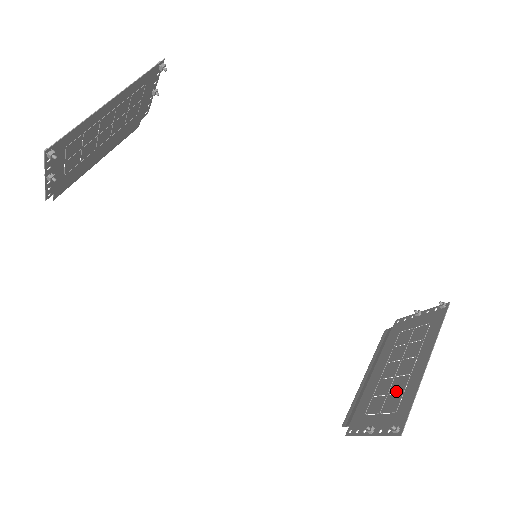
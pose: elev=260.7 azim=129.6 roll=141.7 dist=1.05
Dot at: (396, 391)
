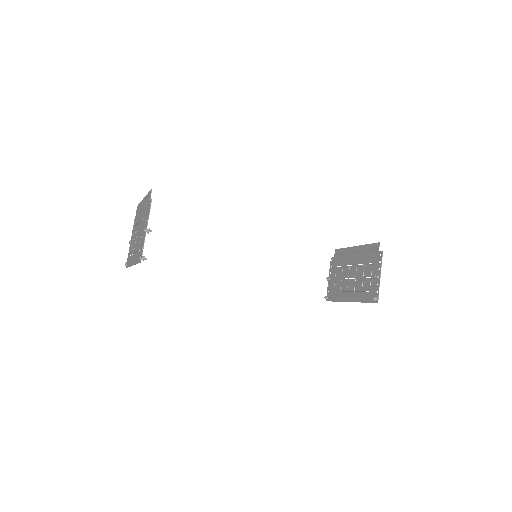
Dot at: (341, 285)
